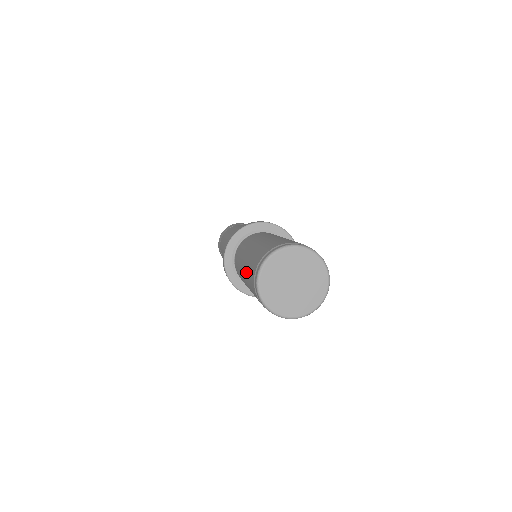
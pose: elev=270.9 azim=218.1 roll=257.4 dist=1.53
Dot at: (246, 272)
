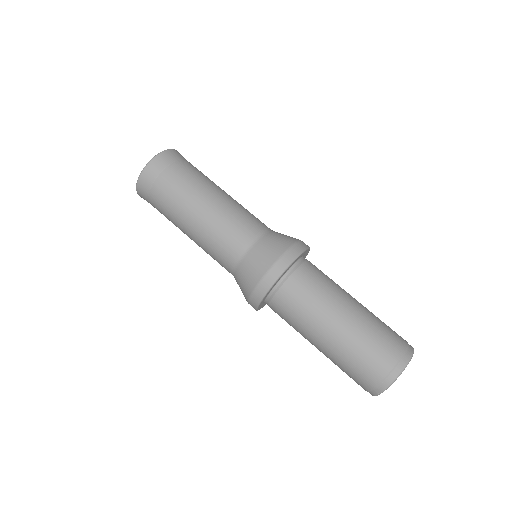
Dot at: (335, 362)
